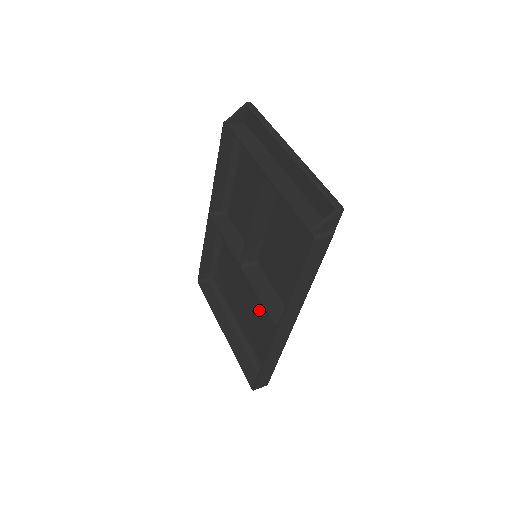
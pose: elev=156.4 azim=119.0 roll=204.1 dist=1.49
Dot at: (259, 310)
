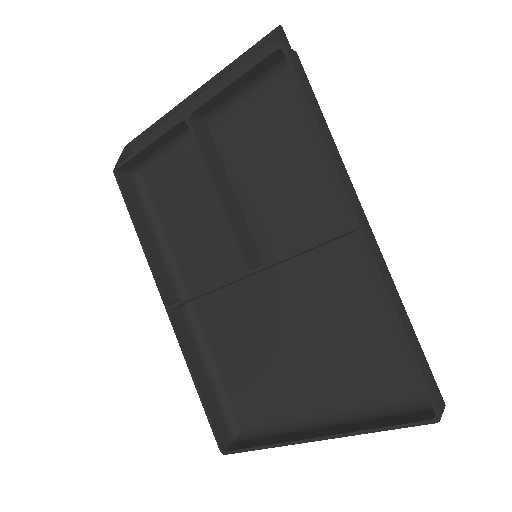
Dot at: (322, 321)
